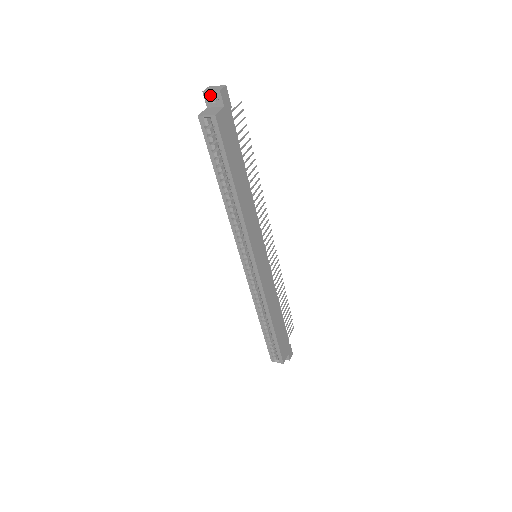
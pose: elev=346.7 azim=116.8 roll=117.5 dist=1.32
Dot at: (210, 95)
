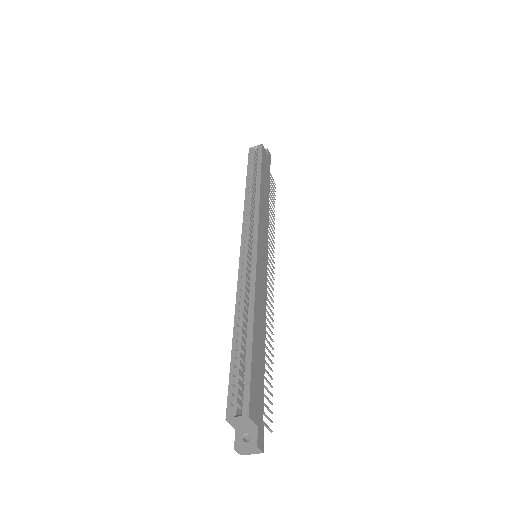
Dot at: occluded
